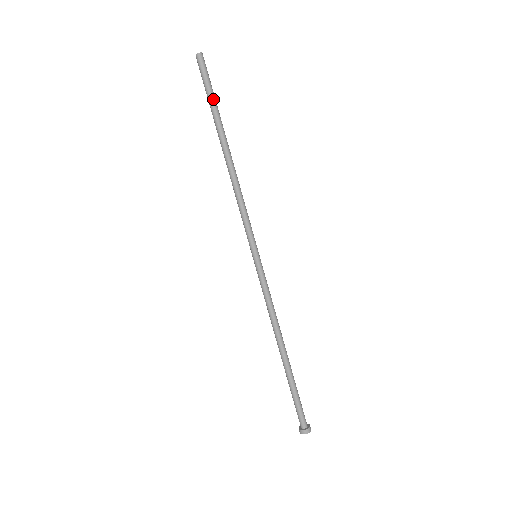
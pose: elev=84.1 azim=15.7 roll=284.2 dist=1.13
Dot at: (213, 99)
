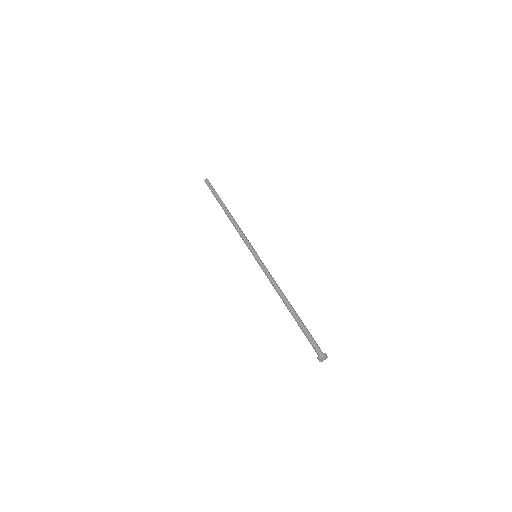
Dot at: (217, 194)
